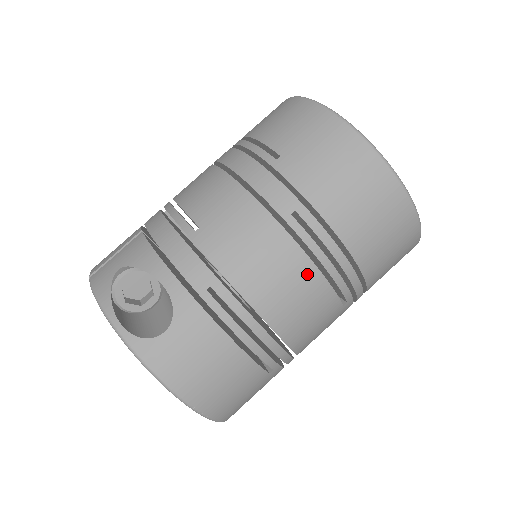
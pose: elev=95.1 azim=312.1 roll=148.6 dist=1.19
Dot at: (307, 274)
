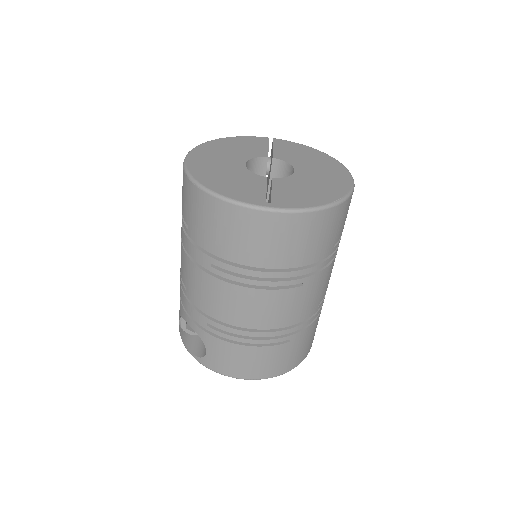
Dot at: (247, 294)
